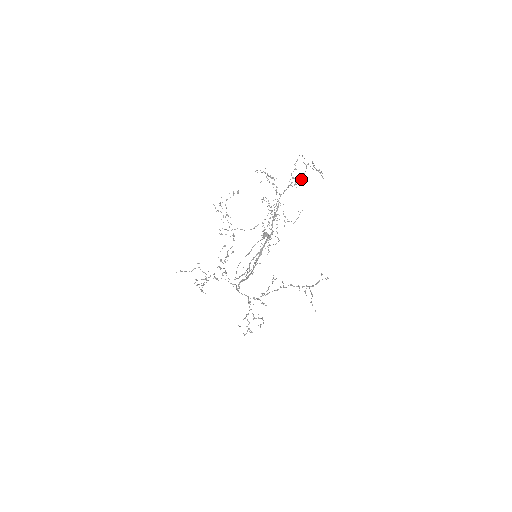
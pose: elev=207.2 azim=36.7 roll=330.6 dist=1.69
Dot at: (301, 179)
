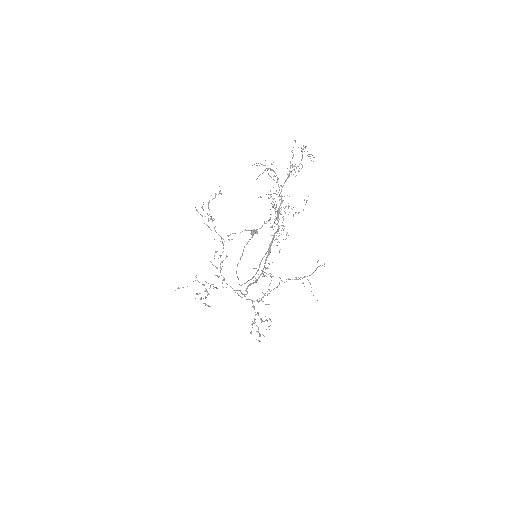
Dot at: occluded
